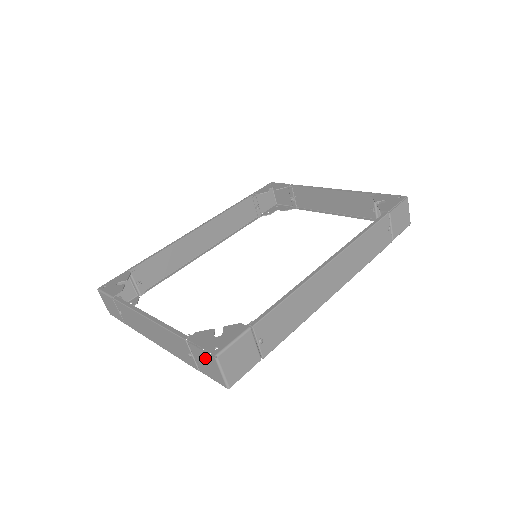
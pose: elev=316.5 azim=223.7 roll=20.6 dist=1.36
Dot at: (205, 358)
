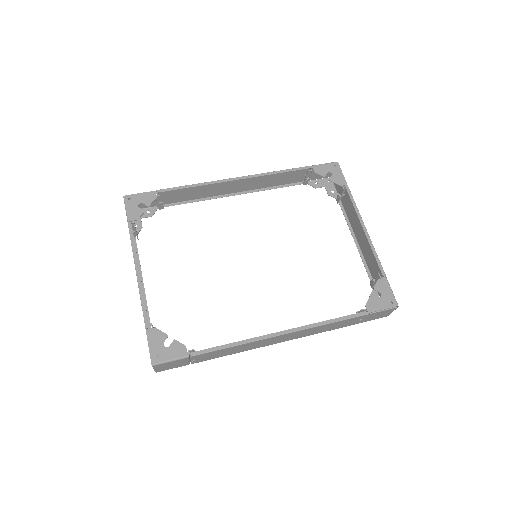
Dot at: occluded
